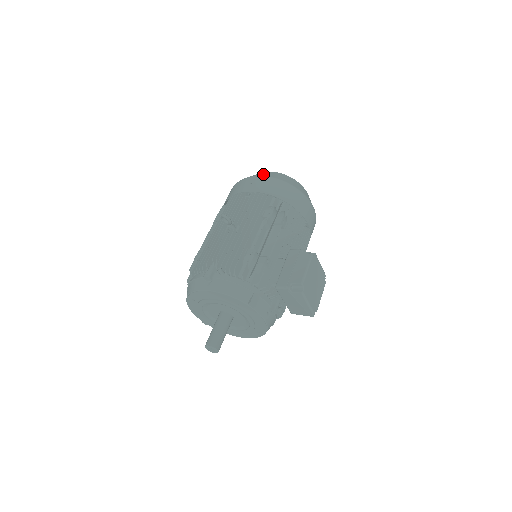
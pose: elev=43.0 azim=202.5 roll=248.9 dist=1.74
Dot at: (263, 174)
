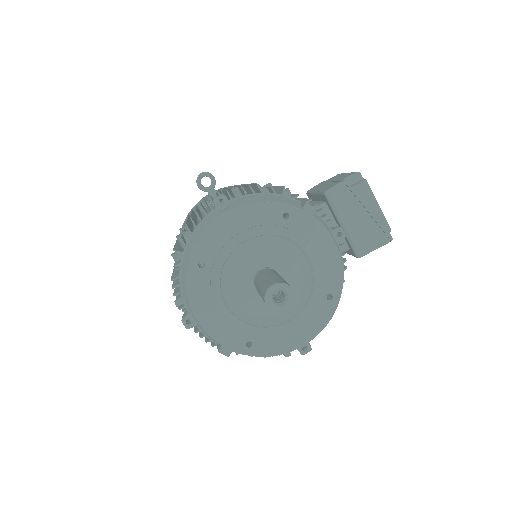
Dot at: occluded
